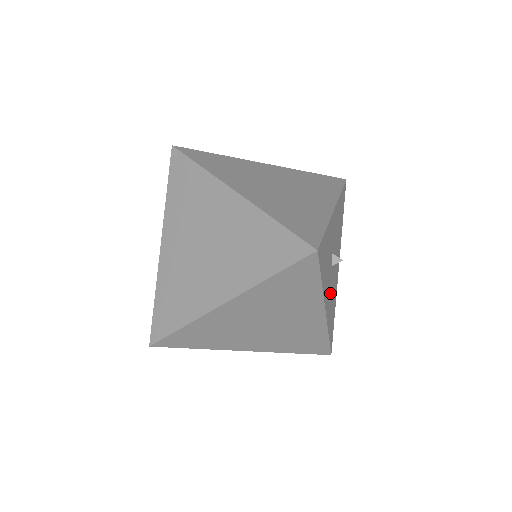
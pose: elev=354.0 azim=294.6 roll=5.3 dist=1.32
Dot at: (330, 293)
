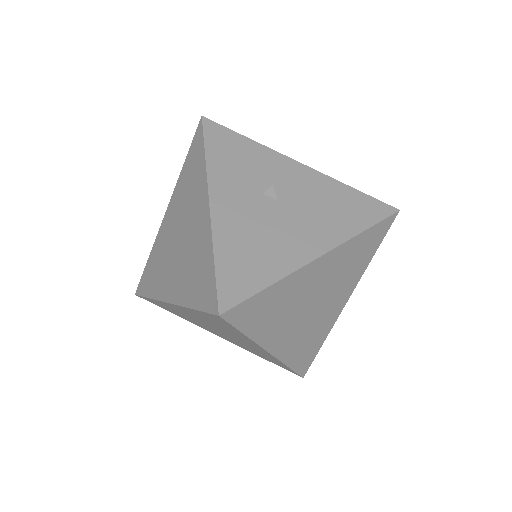
Dot at: (245, 215)
